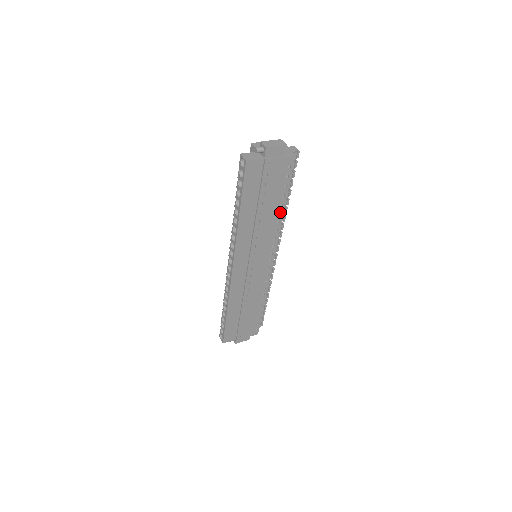
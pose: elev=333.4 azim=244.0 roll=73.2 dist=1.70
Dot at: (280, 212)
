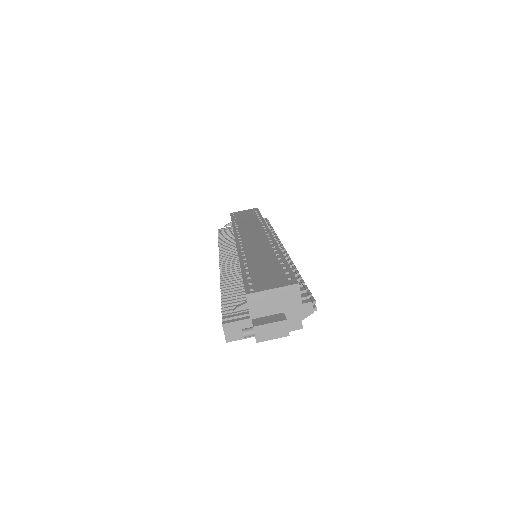
Dot at: occluded
